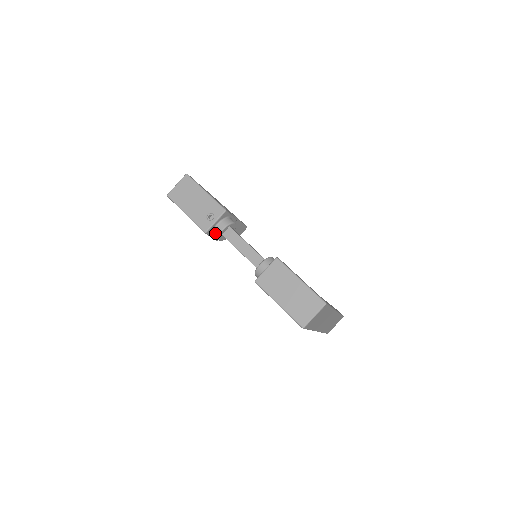
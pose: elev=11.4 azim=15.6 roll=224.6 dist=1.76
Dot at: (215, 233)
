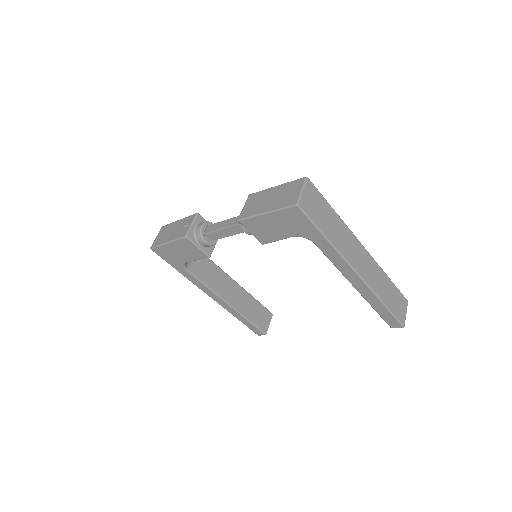
Dot at: (197, 236)
